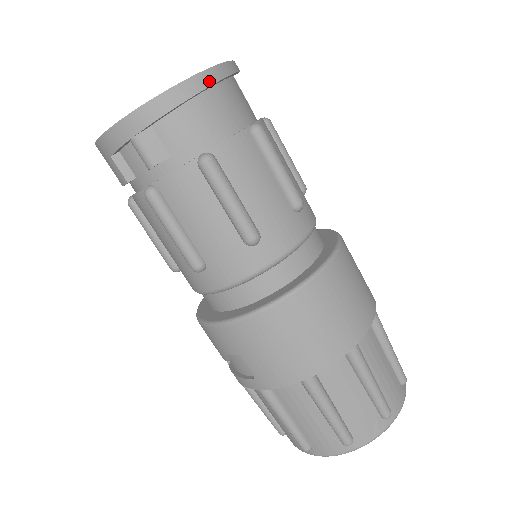
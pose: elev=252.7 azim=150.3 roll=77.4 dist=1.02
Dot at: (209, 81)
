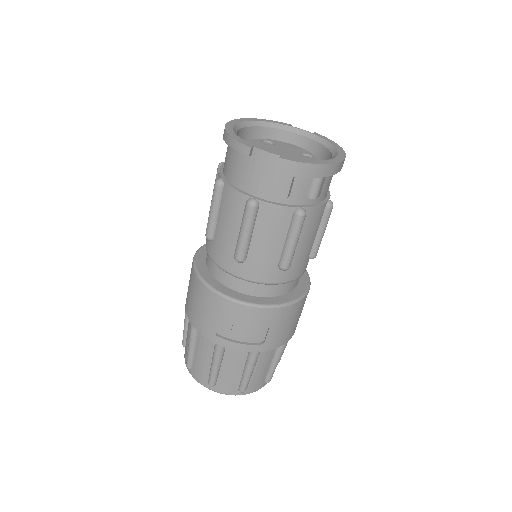
Dot at: occluded
